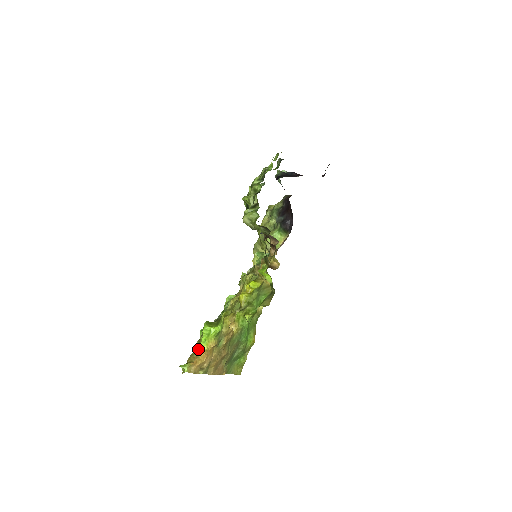
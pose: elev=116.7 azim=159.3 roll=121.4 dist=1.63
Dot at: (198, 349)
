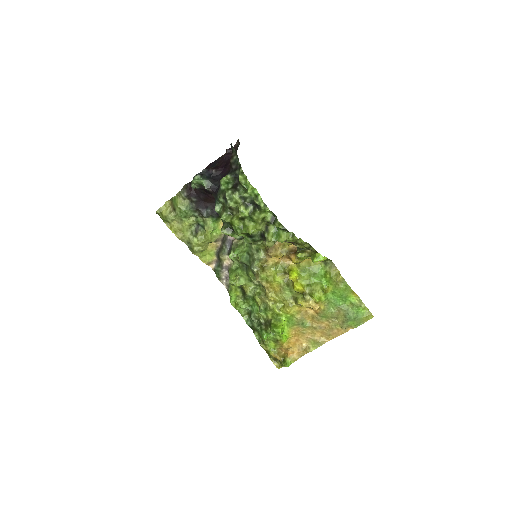
Dot at: (286, 346)
